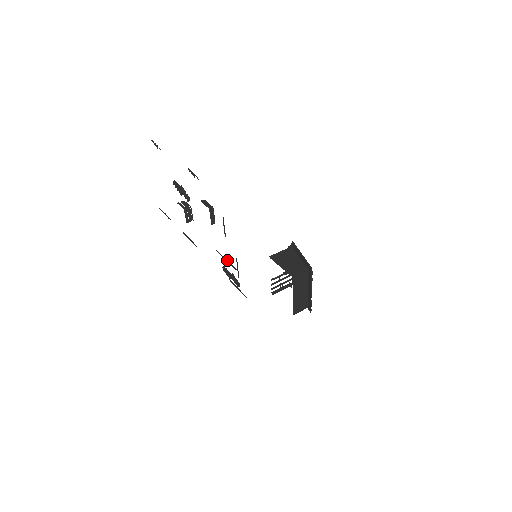
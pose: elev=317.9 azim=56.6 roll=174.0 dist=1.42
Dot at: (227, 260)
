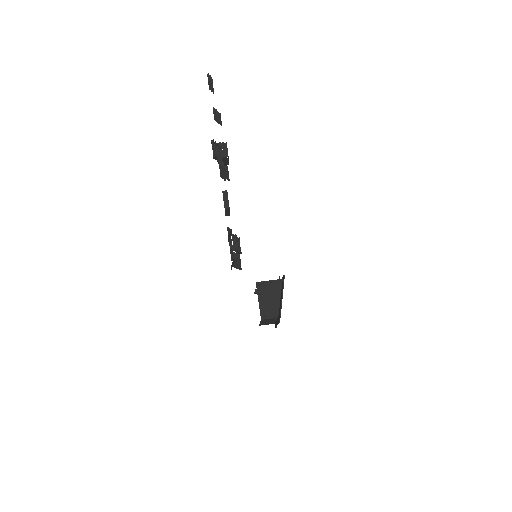
Dot at: (230, 246)
